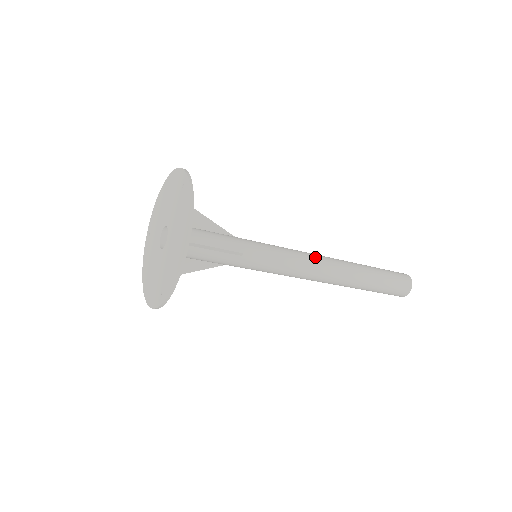
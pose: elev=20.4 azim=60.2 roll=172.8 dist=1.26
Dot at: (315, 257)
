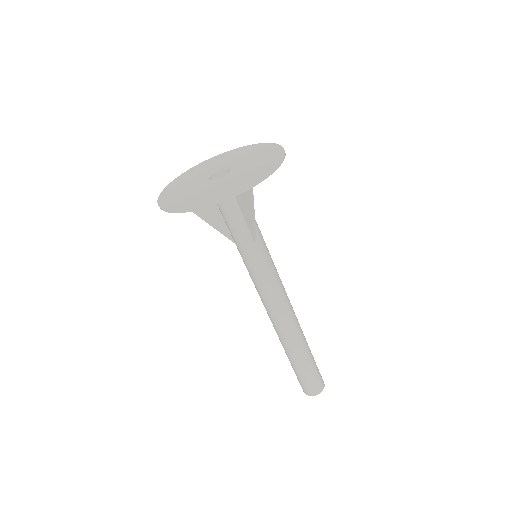
Dot at: occluded
